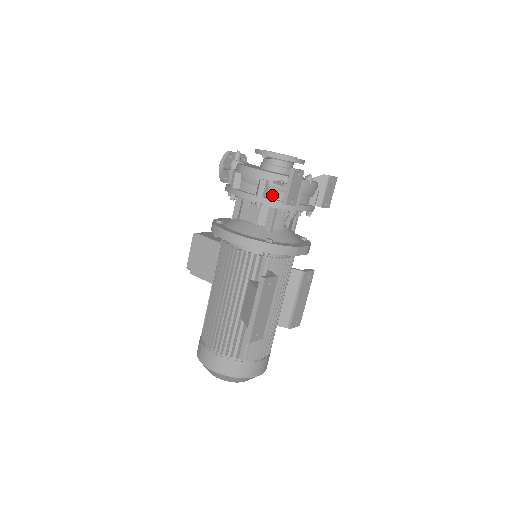
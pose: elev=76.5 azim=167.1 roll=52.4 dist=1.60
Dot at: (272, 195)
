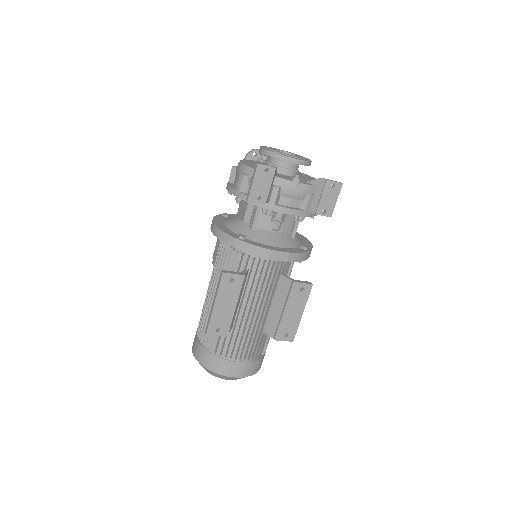
Dot at: occluded
